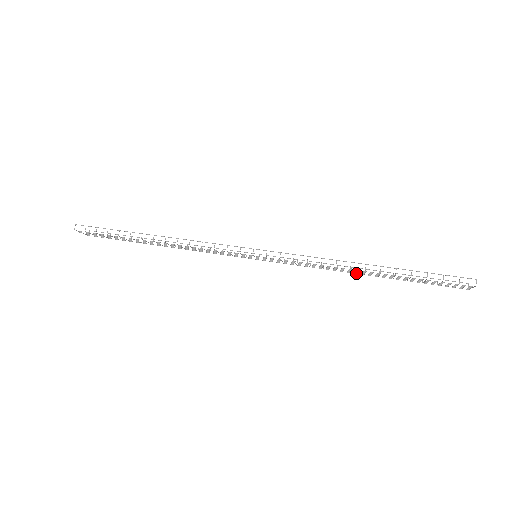
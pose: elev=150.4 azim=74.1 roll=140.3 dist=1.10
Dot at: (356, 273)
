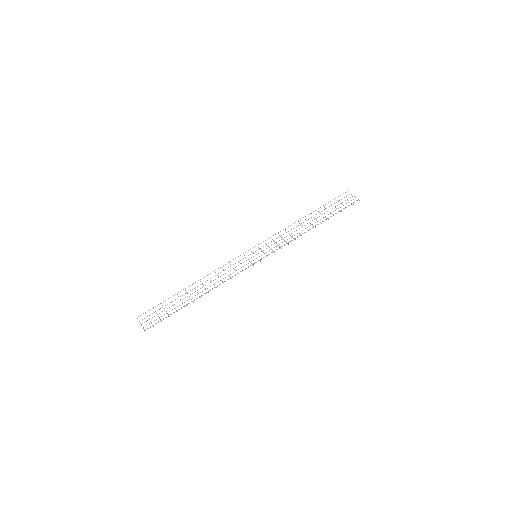
Dot at: occluded
